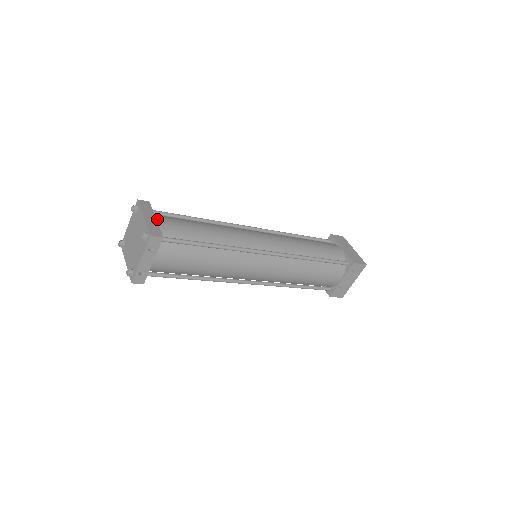
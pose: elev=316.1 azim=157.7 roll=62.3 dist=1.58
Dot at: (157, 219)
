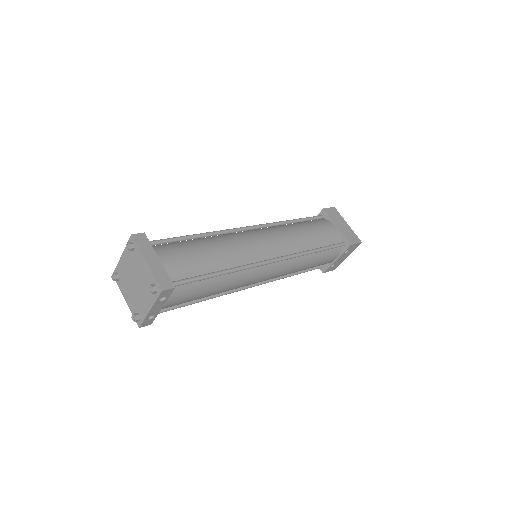
Dot at: (160, 259)
